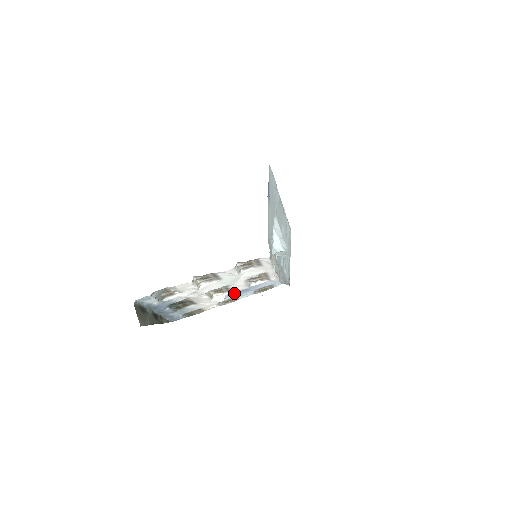
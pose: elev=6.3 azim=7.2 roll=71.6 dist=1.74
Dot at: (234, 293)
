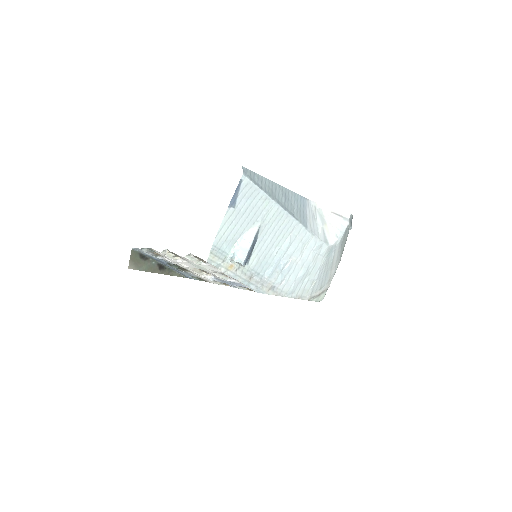
Dot at: (219, 279)
